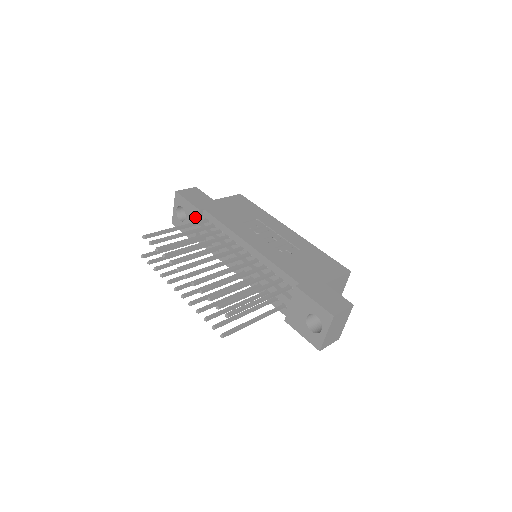
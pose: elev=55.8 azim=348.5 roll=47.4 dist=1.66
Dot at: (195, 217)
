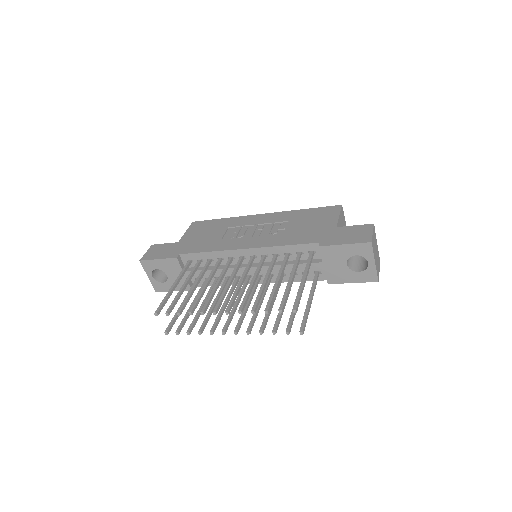
Dot at: (177, 267)
